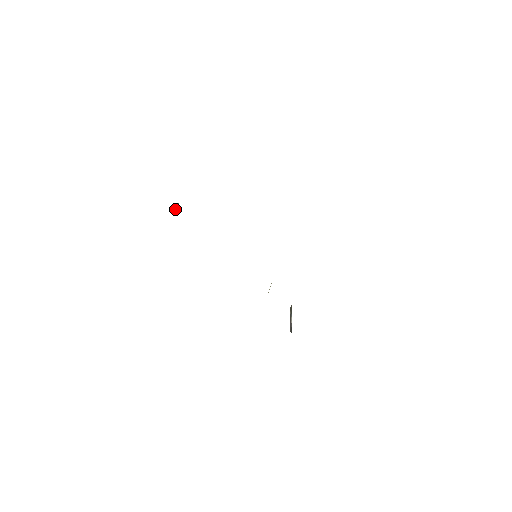
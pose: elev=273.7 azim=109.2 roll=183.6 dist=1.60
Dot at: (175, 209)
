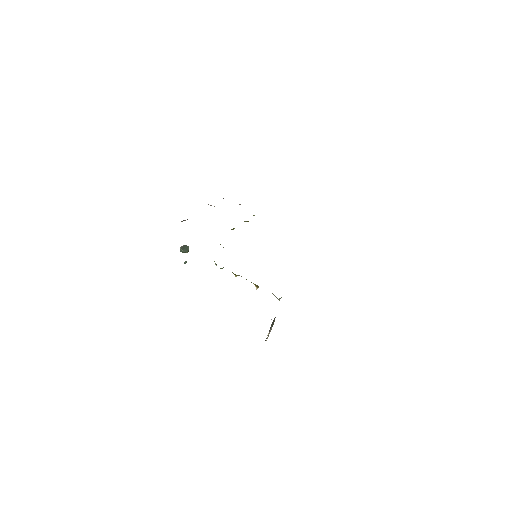
Dot at: (184, 251)
